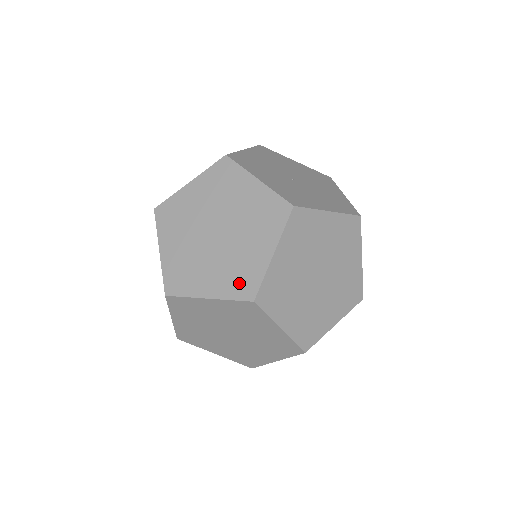
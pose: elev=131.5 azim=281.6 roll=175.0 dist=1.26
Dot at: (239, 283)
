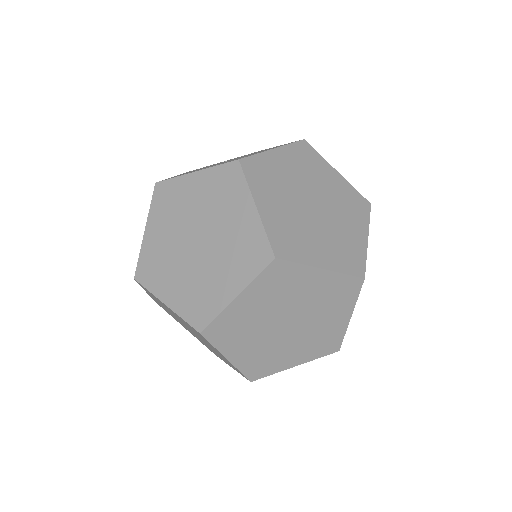
Dot at: (250, 257)
